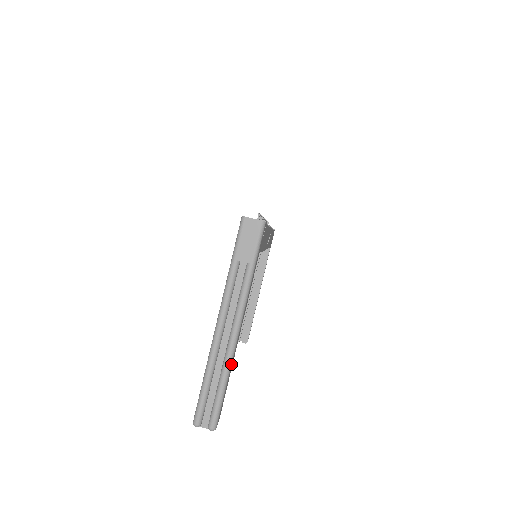
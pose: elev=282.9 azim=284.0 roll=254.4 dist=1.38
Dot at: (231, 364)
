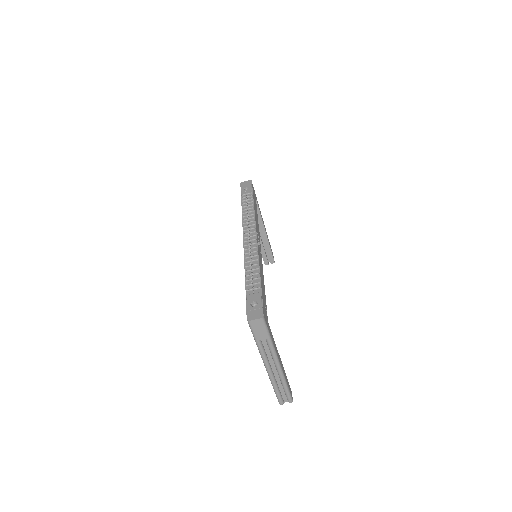
Dot at: (284, 377)
